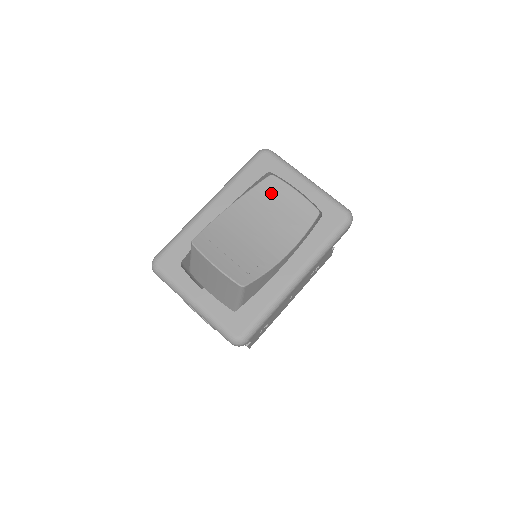
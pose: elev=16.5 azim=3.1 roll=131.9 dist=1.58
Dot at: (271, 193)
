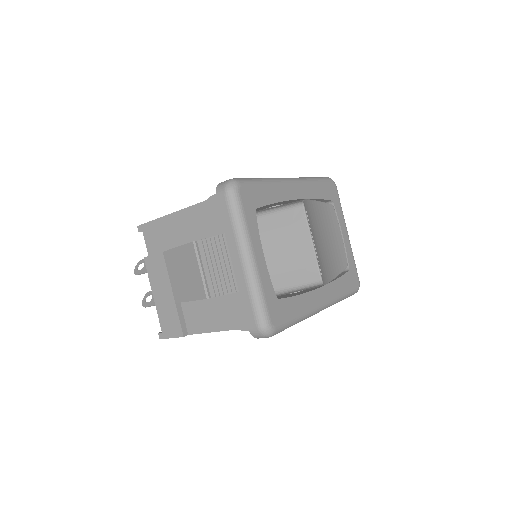
Dot at: (330, 219)
